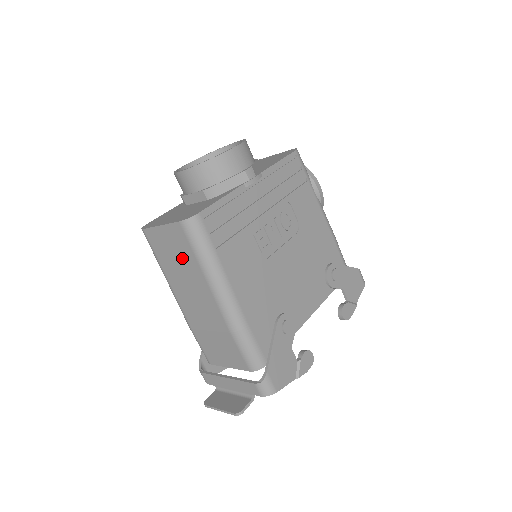
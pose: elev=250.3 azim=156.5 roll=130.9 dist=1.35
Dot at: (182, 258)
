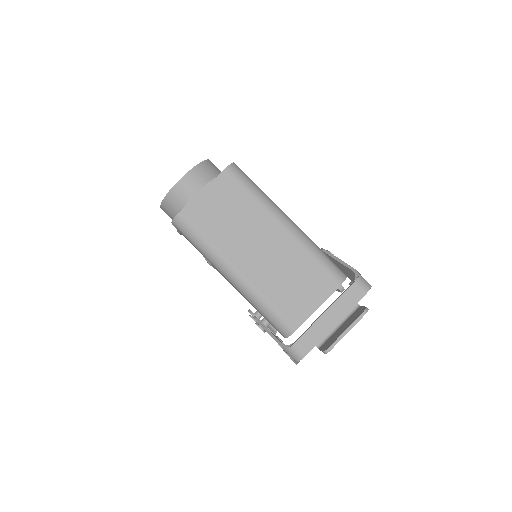
Dot at: (234, 208)
